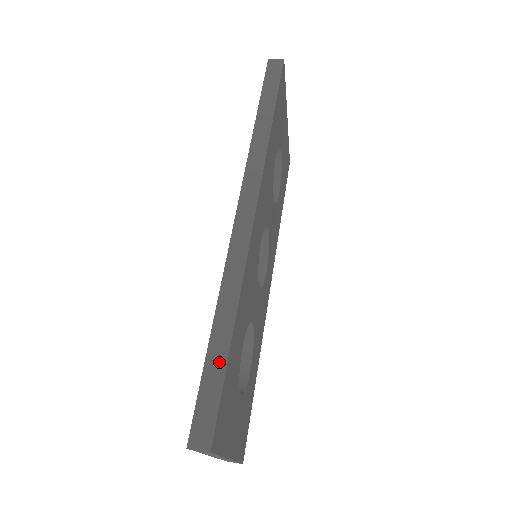
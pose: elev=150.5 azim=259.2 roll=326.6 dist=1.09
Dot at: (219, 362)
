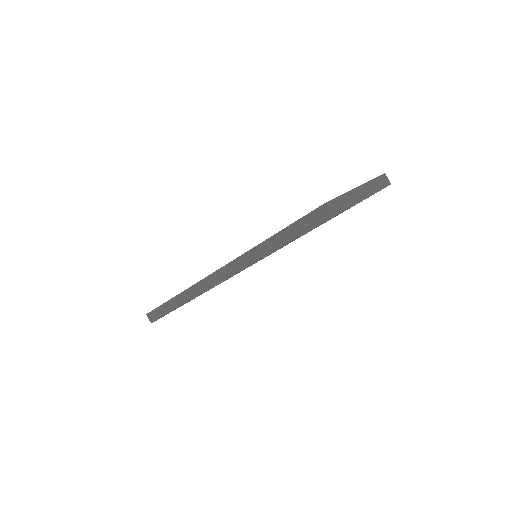
Dot at: (168, 309)
